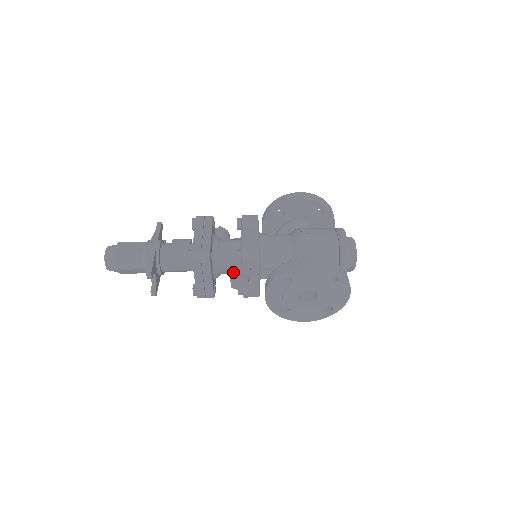
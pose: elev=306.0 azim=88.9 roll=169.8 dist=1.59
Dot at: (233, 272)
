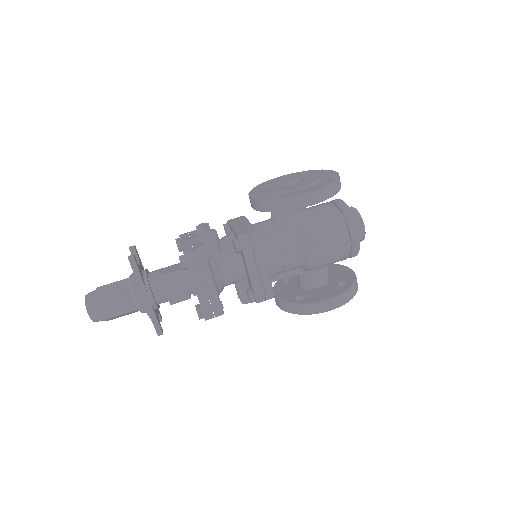
Dot at: (242, 296)
